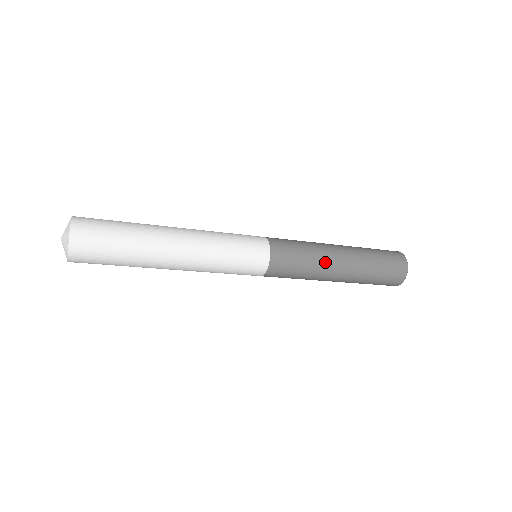
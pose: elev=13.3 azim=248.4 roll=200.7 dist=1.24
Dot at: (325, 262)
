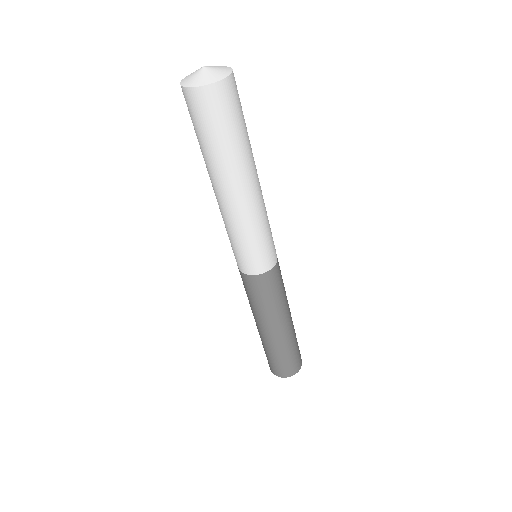
Dot at: (277, 316)
